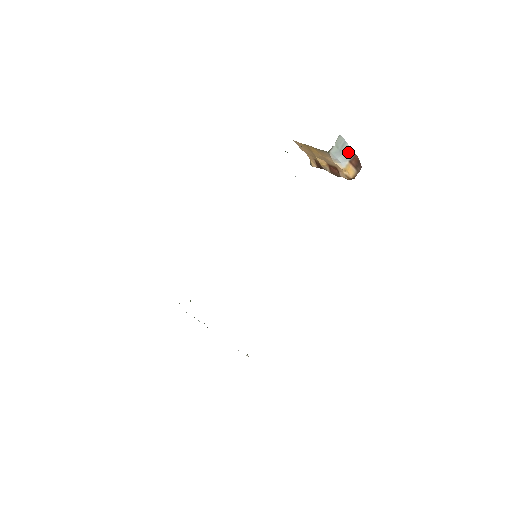
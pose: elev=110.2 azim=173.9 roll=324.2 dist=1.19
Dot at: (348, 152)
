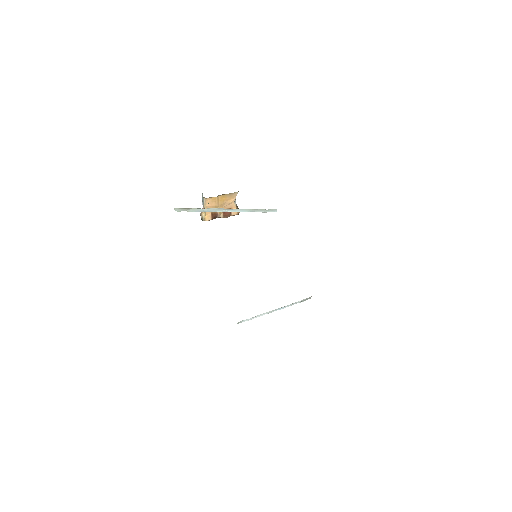
Dot at: occluded
